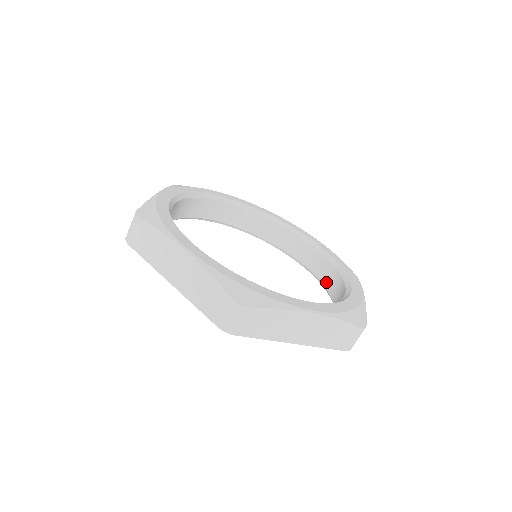
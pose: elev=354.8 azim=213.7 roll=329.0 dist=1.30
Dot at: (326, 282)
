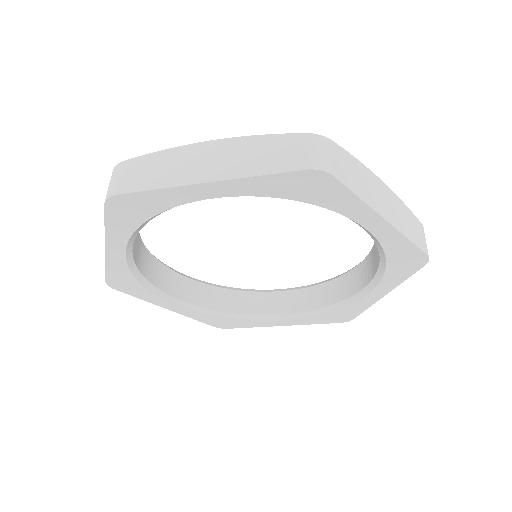
Dot at: occluded
